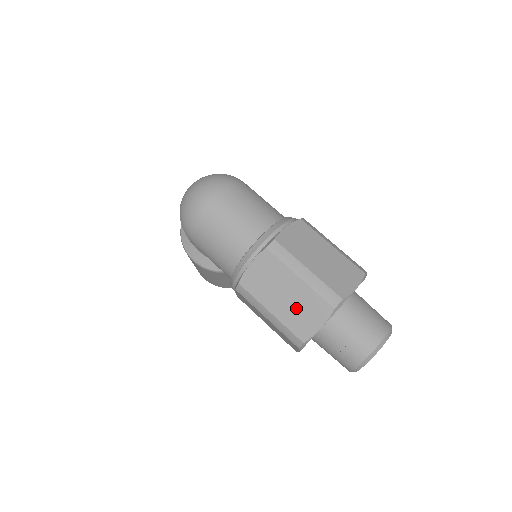
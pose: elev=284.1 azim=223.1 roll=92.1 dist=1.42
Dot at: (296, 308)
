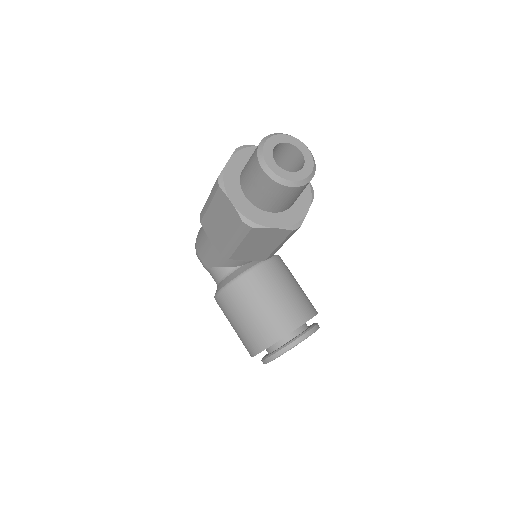
Dot at: occluded
